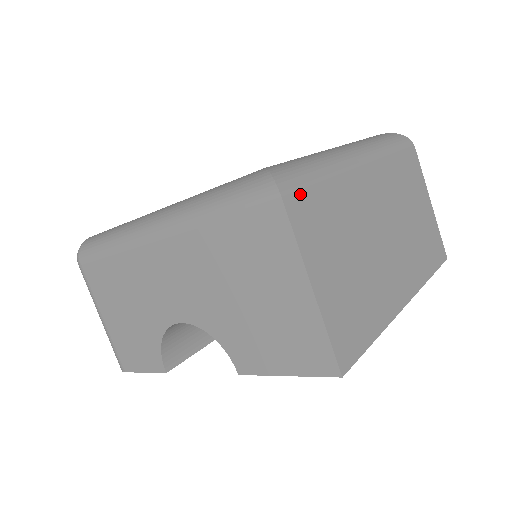
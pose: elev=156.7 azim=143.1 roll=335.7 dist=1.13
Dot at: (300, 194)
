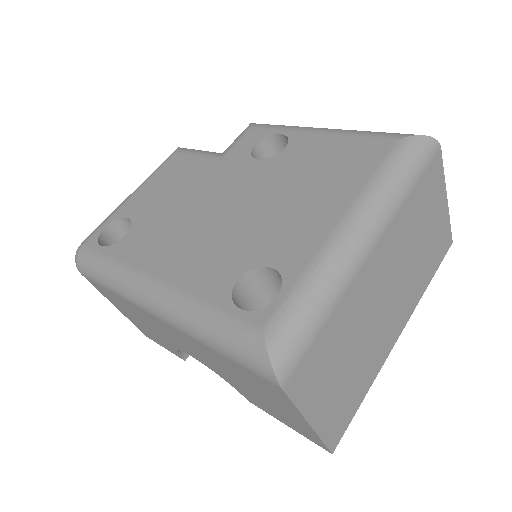
Dot at: (299, 363)
